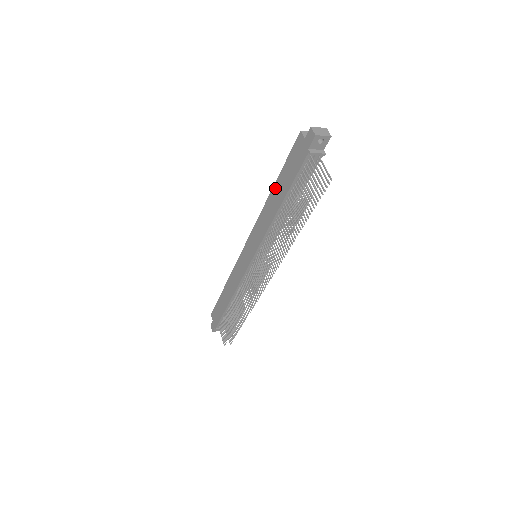
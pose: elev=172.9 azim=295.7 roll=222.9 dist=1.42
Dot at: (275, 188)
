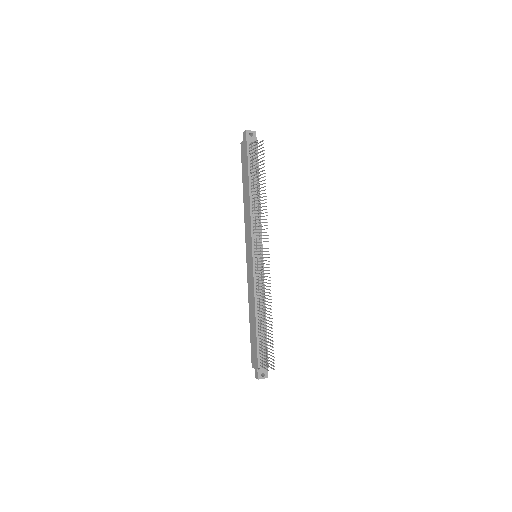
Dot at: (244, 190)
